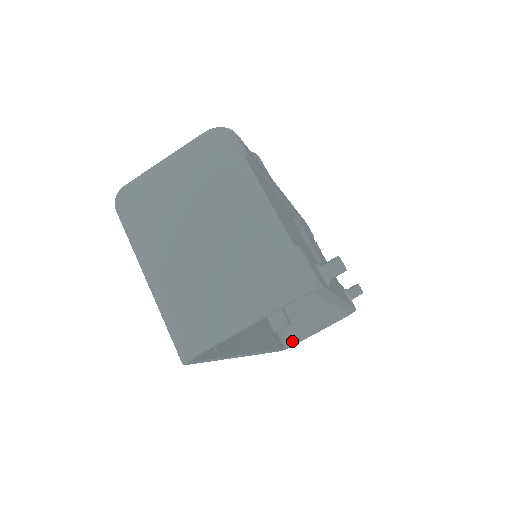
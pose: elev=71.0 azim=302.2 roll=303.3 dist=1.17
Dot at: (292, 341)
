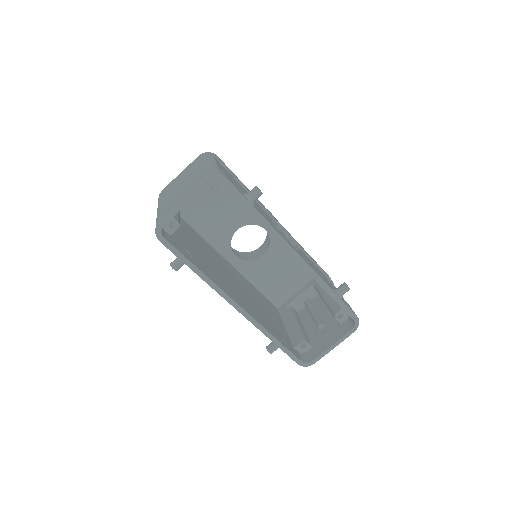
Dot at: (311, 359)
